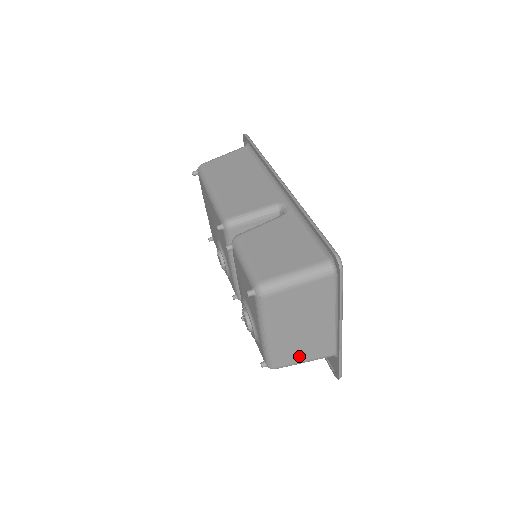
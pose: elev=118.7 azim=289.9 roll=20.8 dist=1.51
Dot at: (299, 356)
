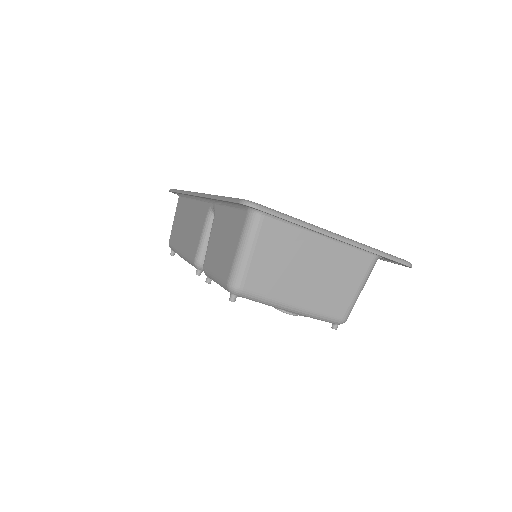
Dot at: (347, 291)
